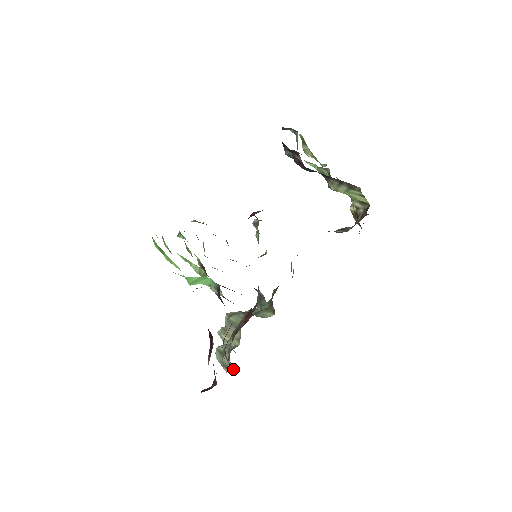
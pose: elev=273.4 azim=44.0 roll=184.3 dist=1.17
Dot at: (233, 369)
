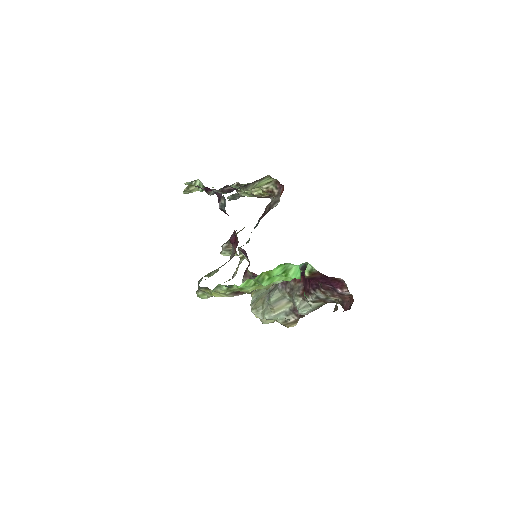
Dot at: occluded
